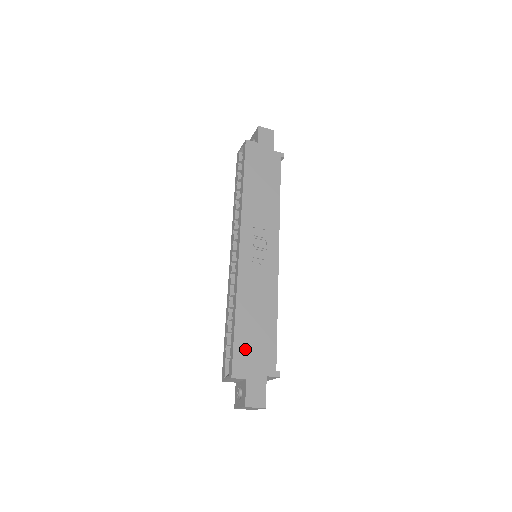
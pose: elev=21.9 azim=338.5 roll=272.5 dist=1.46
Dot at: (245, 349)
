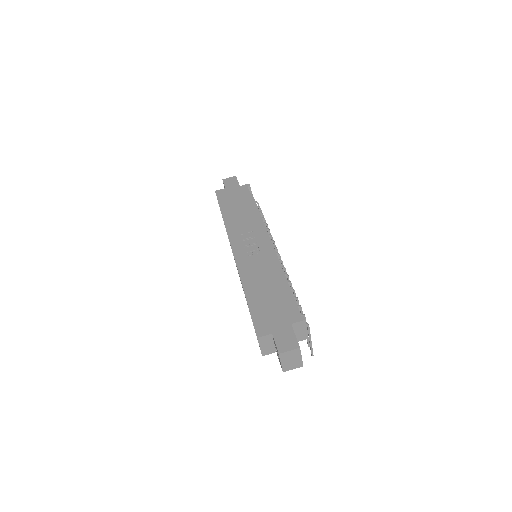
Dot at: (262, 313)
